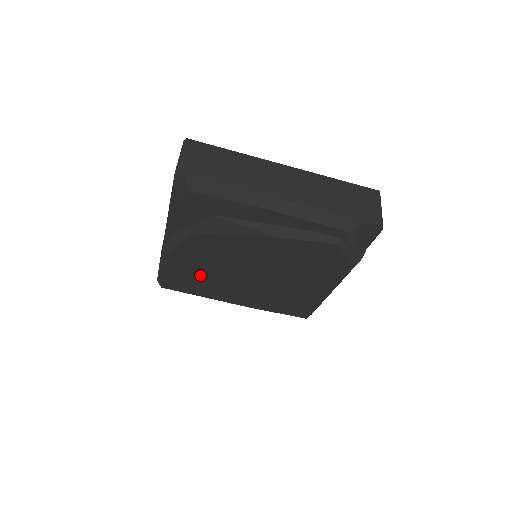
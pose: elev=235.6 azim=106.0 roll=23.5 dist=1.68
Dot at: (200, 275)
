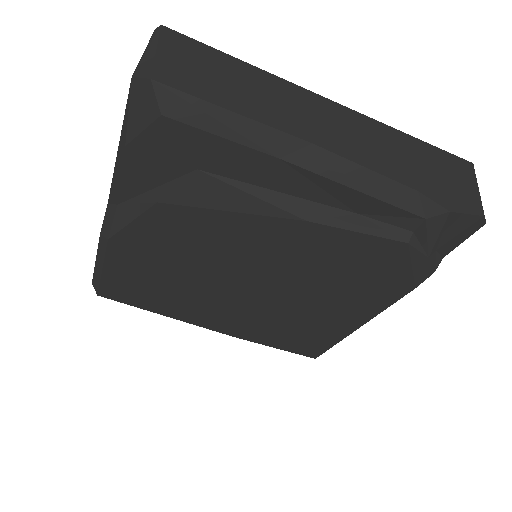
Dot at: (162, 280)
